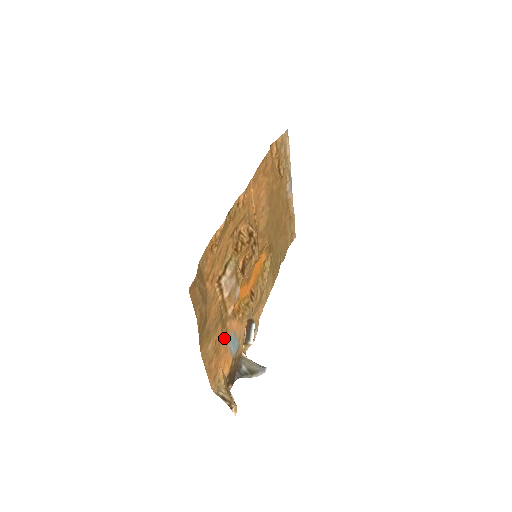
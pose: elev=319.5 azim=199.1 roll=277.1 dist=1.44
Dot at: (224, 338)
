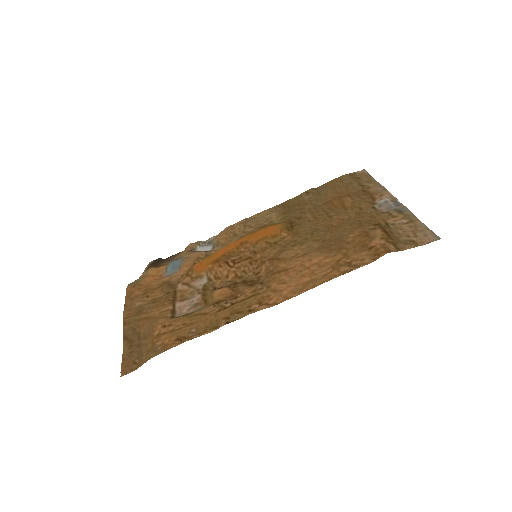
Dot at: (162, 284)
